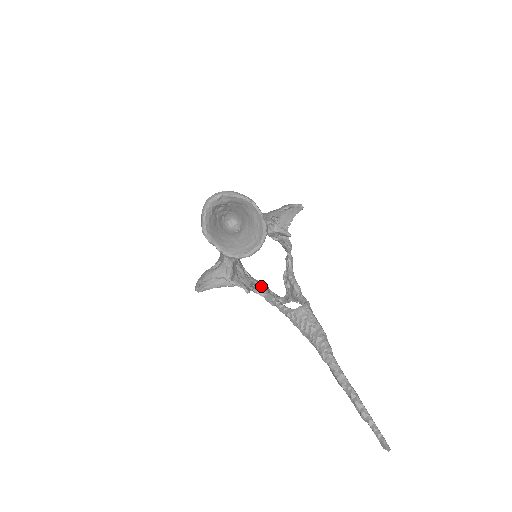
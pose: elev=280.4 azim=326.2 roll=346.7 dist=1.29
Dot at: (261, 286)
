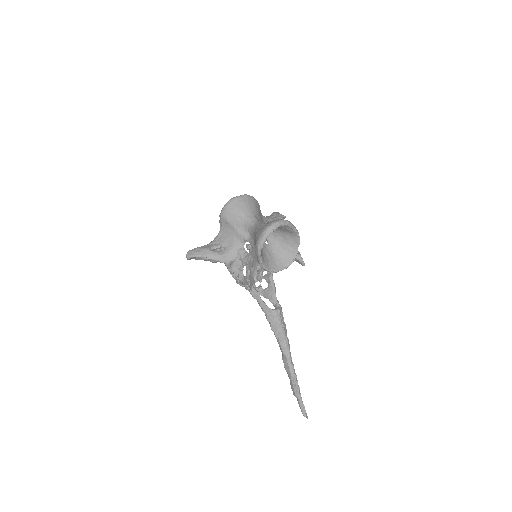
Dot at: occluded
